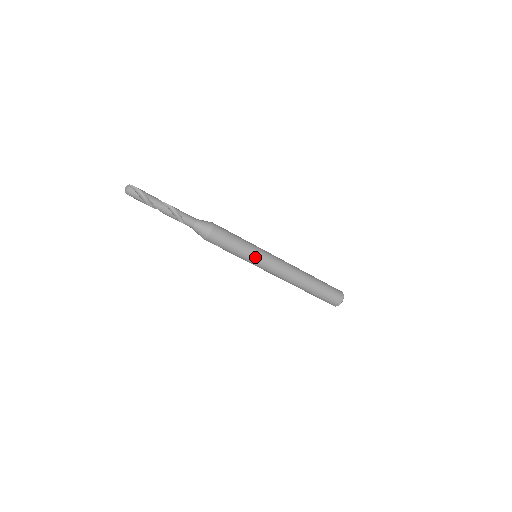
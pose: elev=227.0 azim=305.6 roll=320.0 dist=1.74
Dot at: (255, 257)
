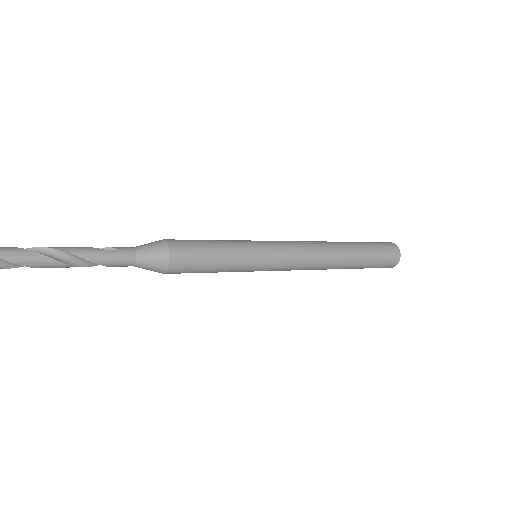
Dot at: (251, 271)
